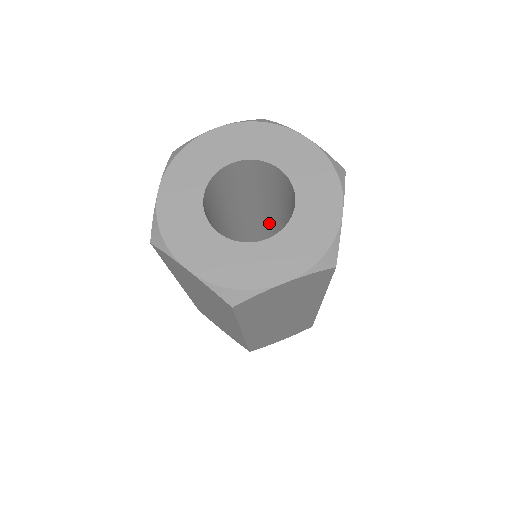
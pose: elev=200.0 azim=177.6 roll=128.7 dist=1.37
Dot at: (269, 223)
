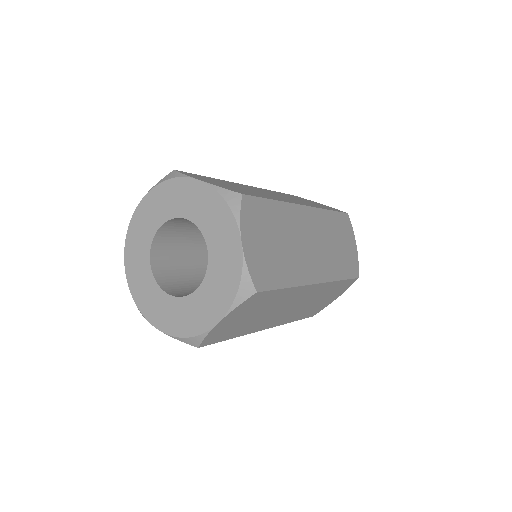
Dot at: occluded
